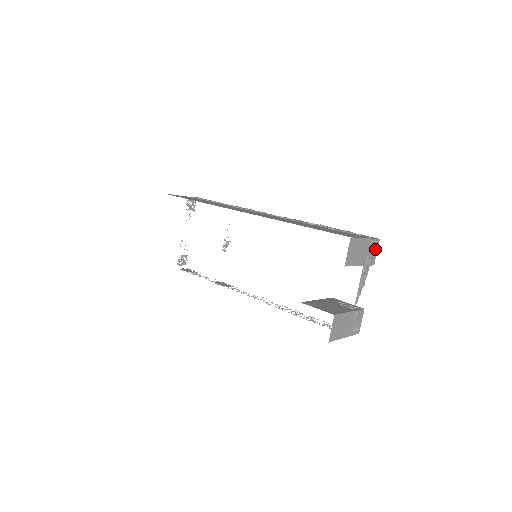
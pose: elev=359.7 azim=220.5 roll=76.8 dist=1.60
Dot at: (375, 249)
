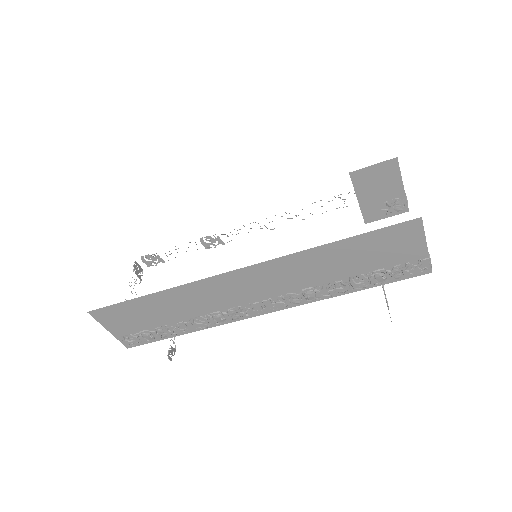
Dot at: occluded
